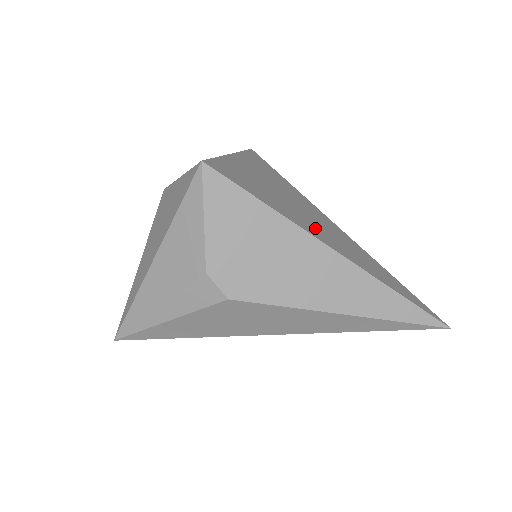
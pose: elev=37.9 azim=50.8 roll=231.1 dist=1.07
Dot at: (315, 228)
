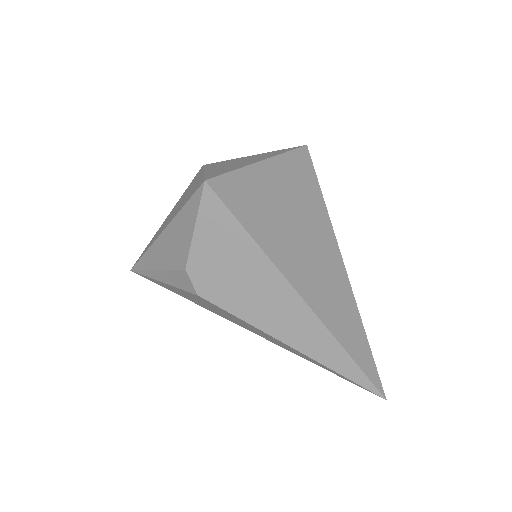
Dot at: (299, 265)
